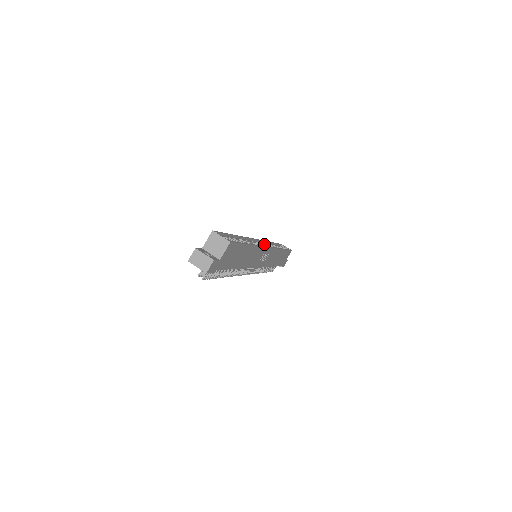
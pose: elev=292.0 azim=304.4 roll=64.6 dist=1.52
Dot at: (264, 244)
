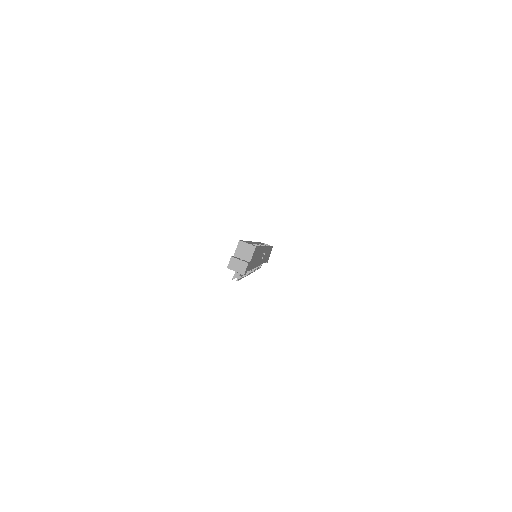
Dot at: (259, 245)
